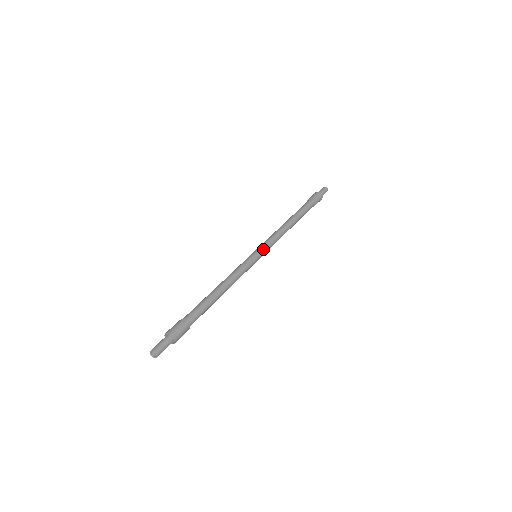
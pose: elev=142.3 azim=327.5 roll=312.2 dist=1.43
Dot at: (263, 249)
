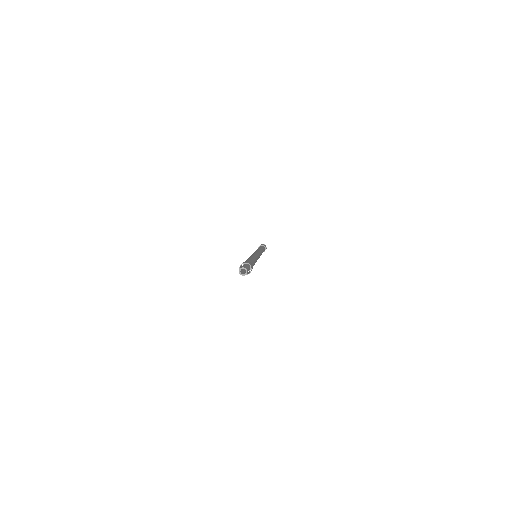
Dot at: (259, 252)
